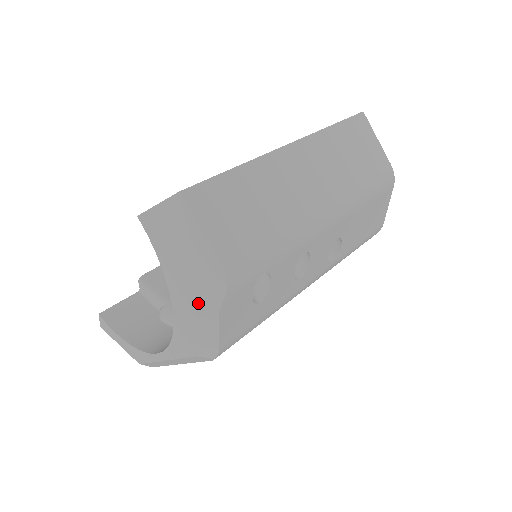
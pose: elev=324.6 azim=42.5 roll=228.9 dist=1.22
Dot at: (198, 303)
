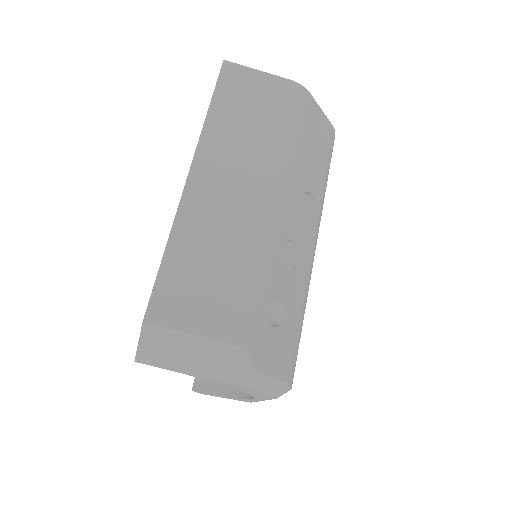
Dot at: (238, 379)
